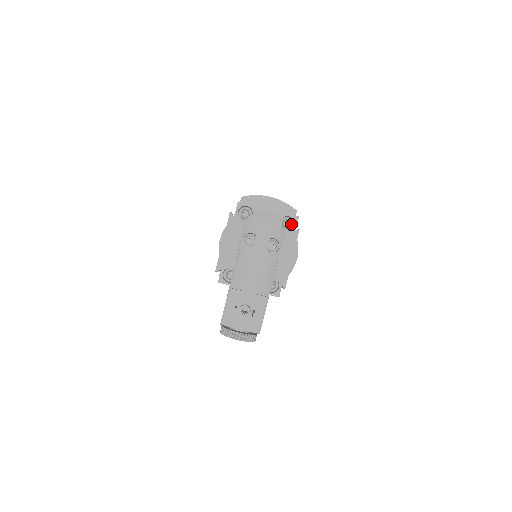
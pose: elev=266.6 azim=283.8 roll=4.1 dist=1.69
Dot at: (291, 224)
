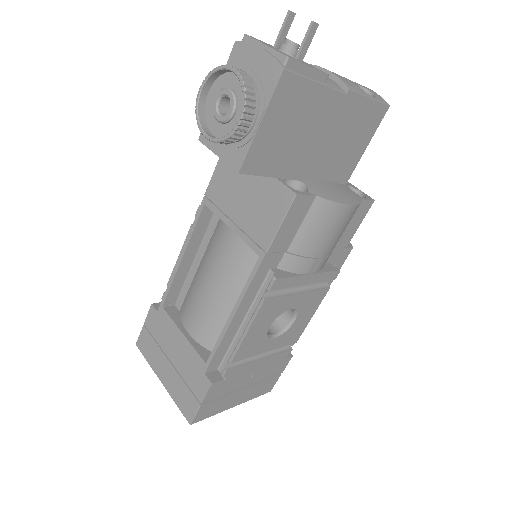
Dot at: occluded
